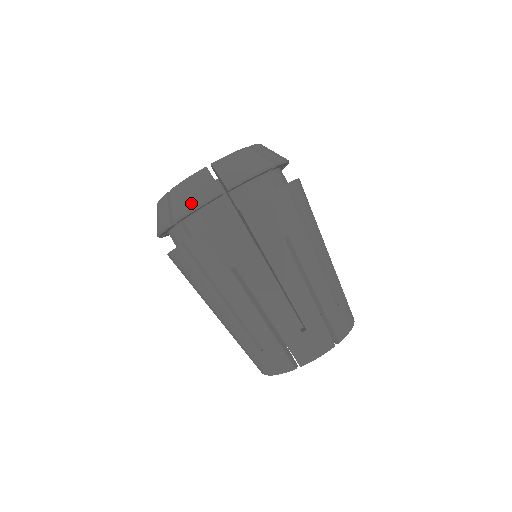
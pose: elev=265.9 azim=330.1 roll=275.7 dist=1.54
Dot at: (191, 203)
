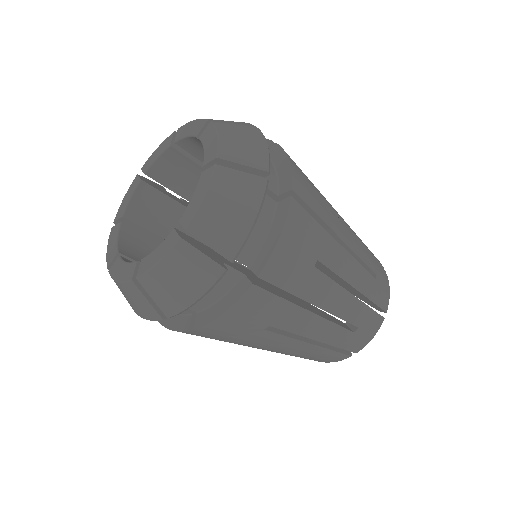
Dot at: (136, 311)
